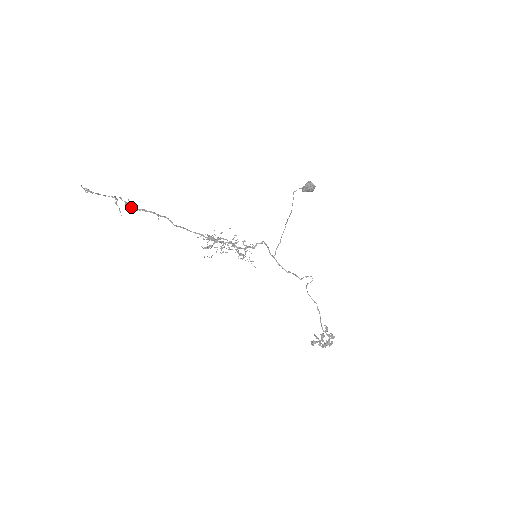
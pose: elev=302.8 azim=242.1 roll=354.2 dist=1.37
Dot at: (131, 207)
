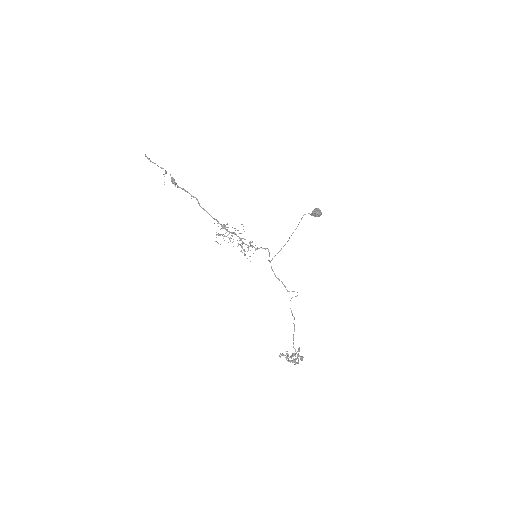
Dot at: (175, 183)
